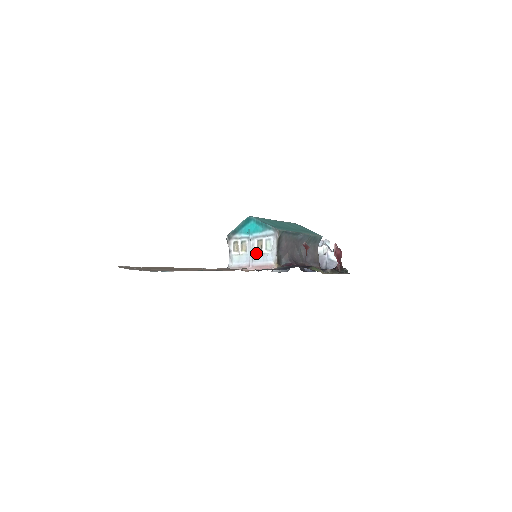
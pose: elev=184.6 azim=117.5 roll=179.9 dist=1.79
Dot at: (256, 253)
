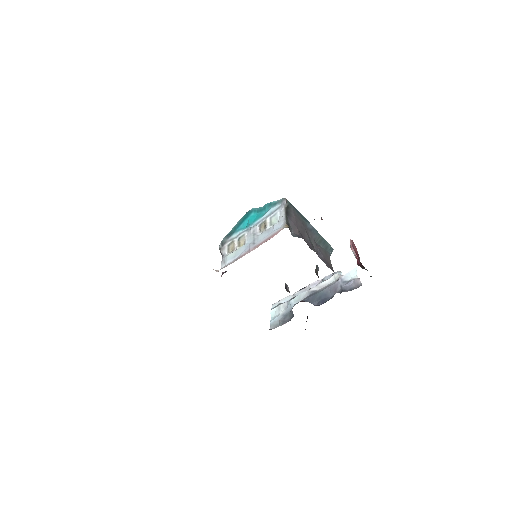
Dot at: (258, 235)
